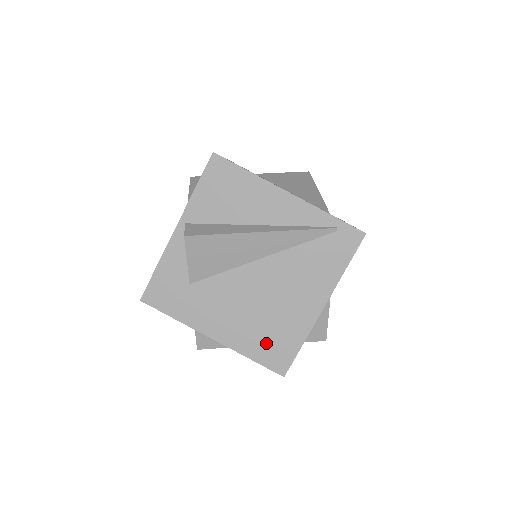
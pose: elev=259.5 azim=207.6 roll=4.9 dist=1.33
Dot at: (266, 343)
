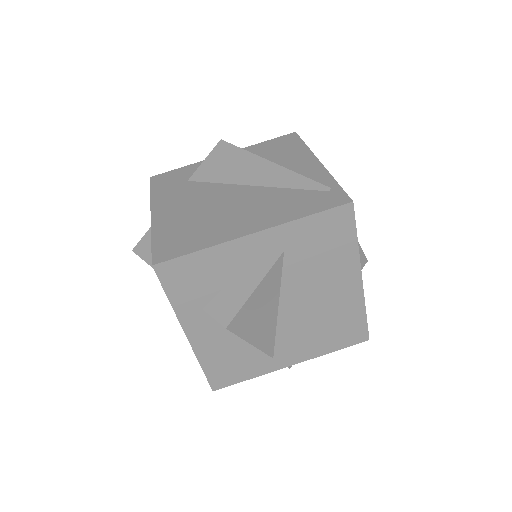
Dot at: (178, 235)
